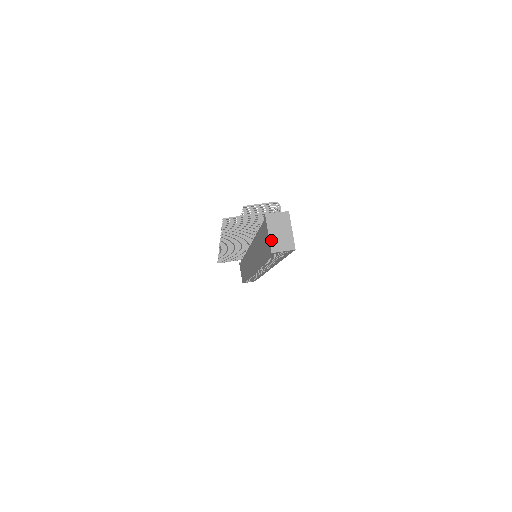
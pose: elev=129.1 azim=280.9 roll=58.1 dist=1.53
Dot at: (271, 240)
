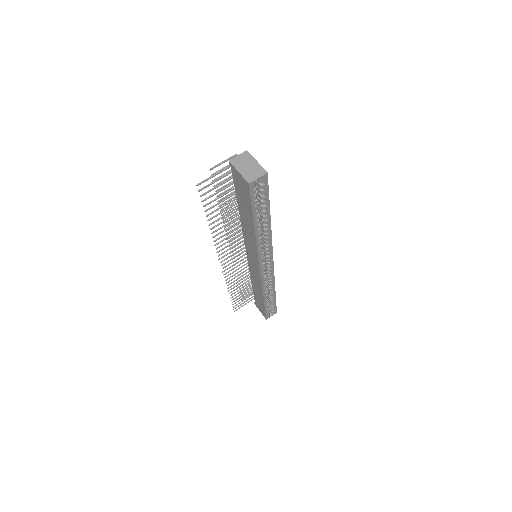
Dot at: (243, 175)
